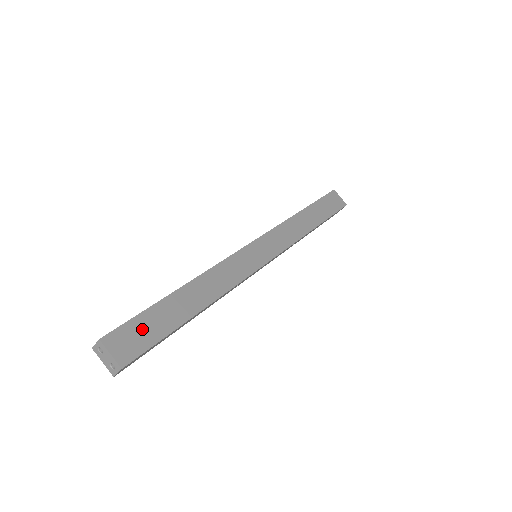
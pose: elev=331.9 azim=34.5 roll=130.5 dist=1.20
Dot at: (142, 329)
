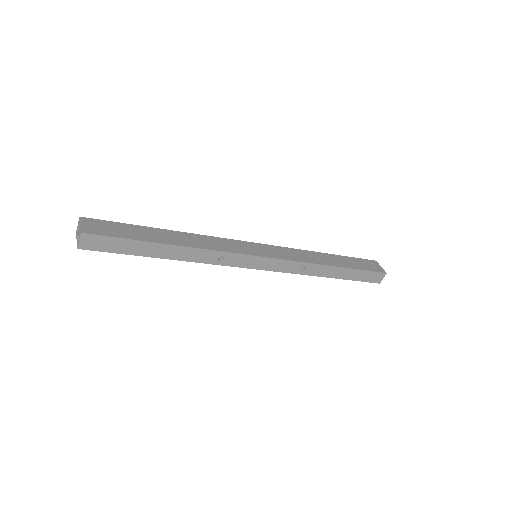
Dot at: (115, 228)
